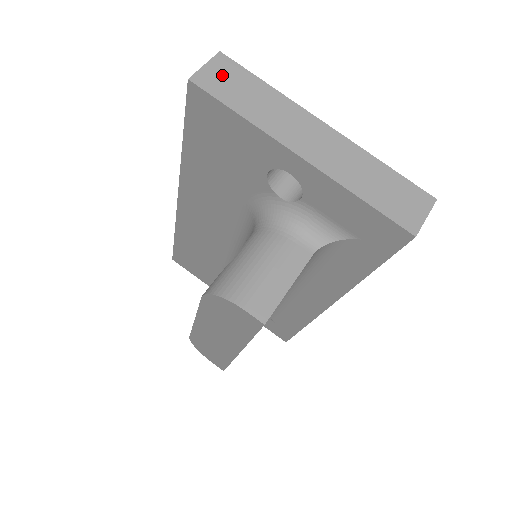
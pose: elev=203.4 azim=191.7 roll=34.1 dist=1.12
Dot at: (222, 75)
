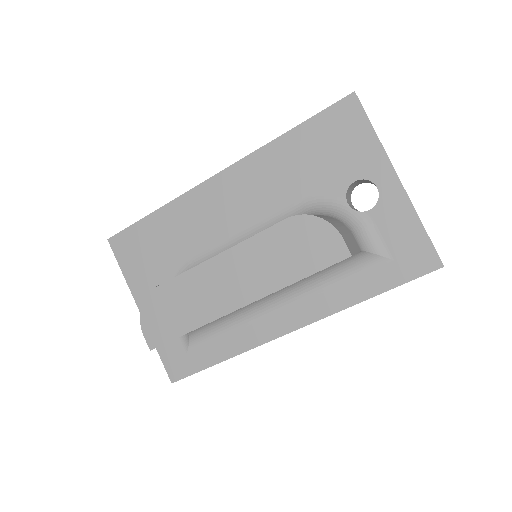
Dot at: occluded
